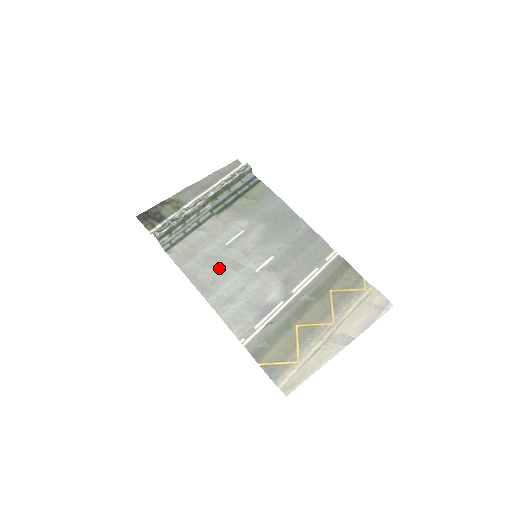
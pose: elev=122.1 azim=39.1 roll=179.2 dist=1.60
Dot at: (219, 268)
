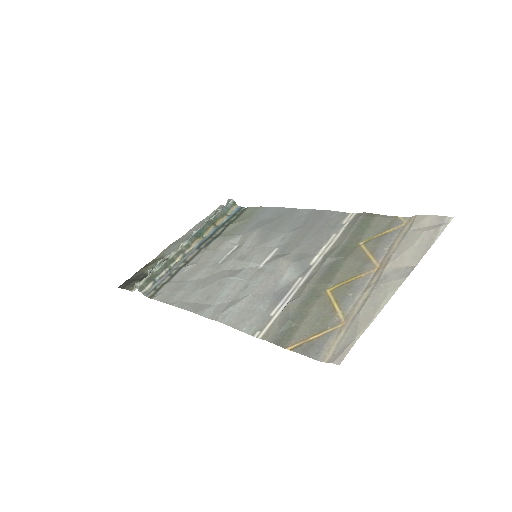
Dot at: (213, 283)
